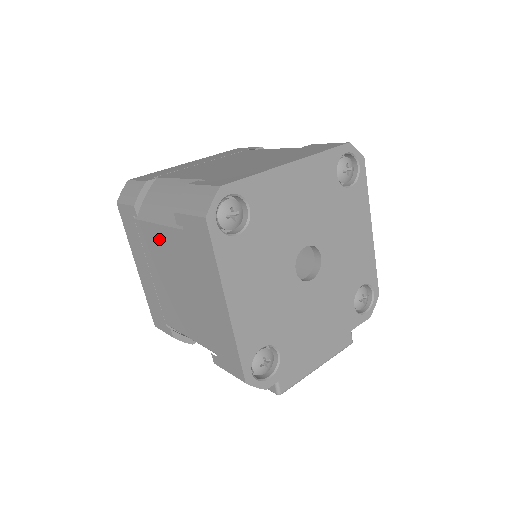
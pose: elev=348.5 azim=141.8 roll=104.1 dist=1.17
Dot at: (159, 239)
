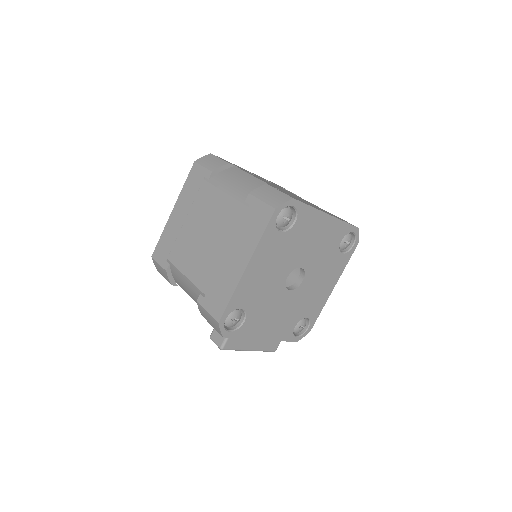
Dot at: (218, 202)
